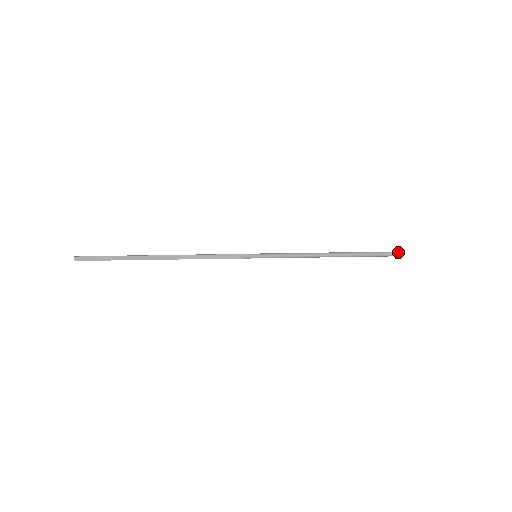
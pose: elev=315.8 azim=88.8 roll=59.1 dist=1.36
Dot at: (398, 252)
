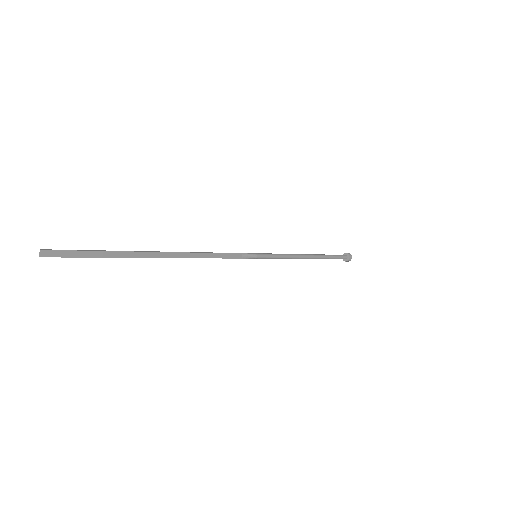
Dot at: (350, 256)
